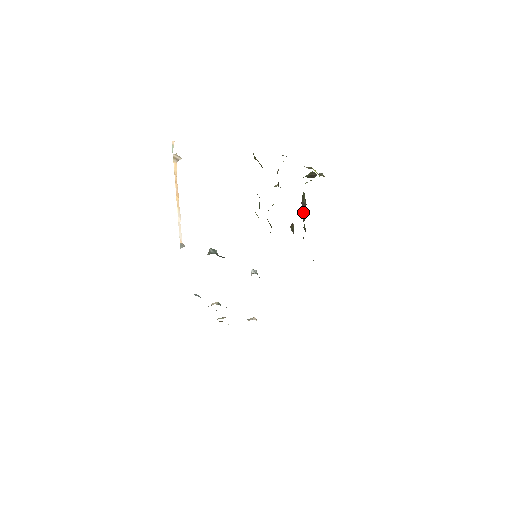
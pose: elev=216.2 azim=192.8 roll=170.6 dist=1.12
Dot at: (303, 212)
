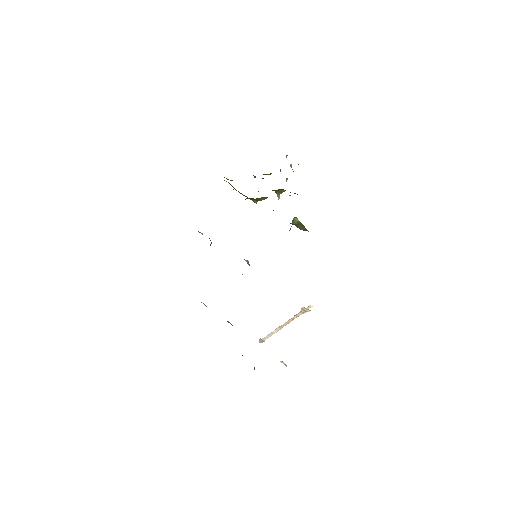
Dot at: occluded
